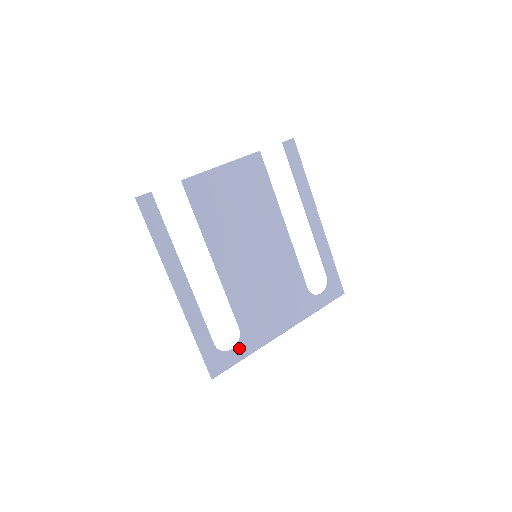
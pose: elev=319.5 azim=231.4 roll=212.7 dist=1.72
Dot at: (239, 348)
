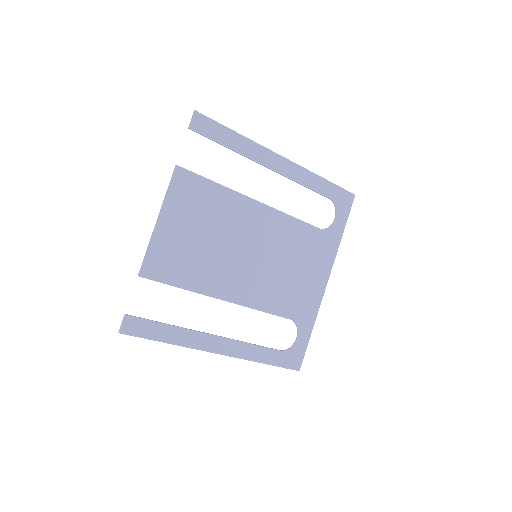
Dot at: (301, 332)
